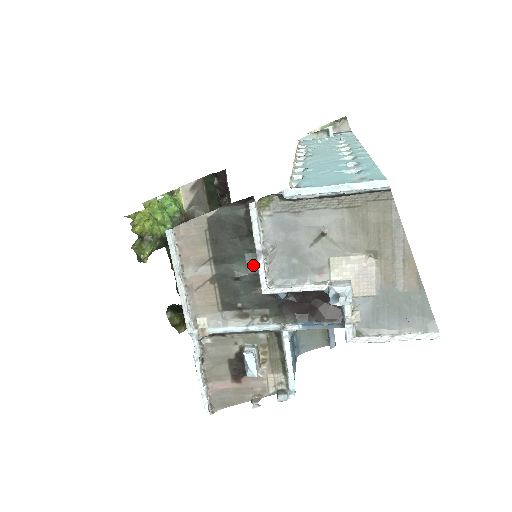
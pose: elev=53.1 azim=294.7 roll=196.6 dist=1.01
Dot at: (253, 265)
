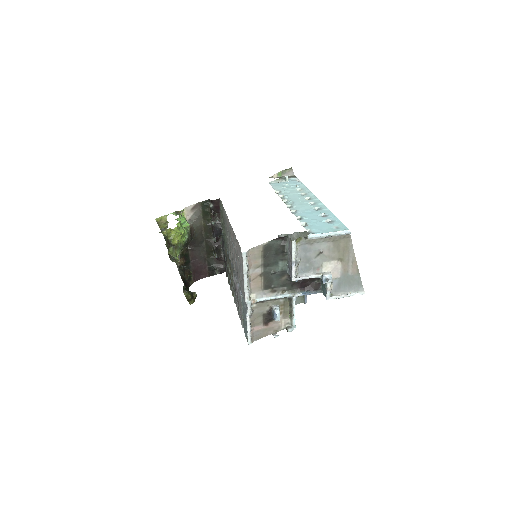
Dot at: (282, 267)
